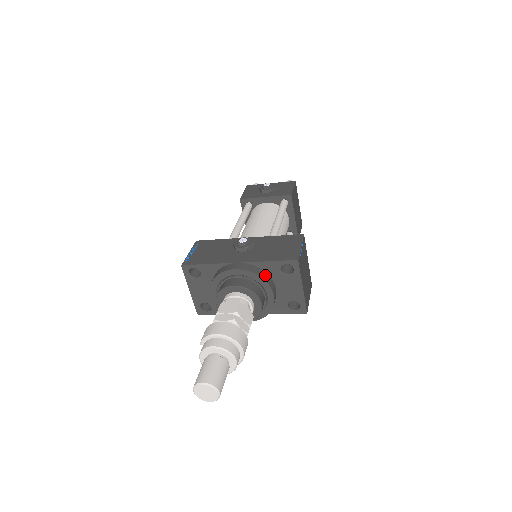
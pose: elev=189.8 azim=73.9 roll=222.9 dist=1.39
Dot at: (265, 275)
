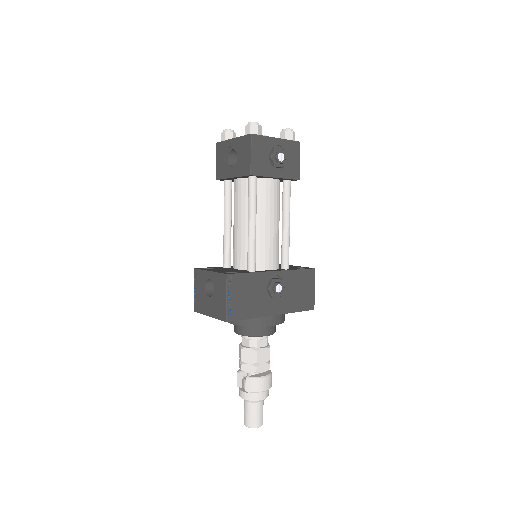
Dot at: occluded
